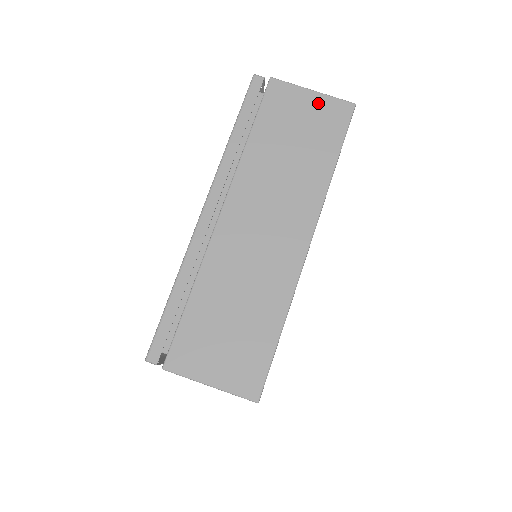
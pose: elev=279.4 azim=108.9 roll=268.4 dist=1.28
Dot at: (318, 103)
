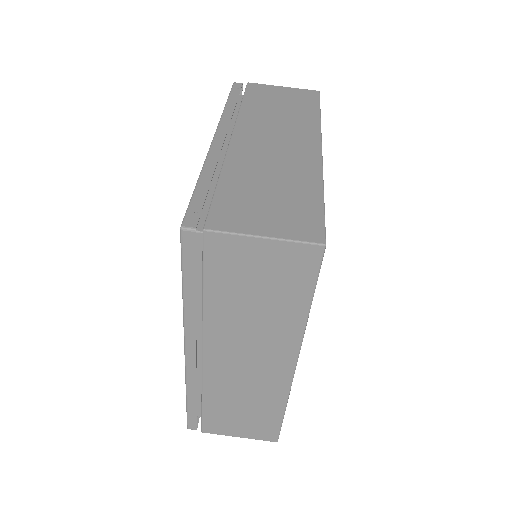
Dot at: (275, 252)
